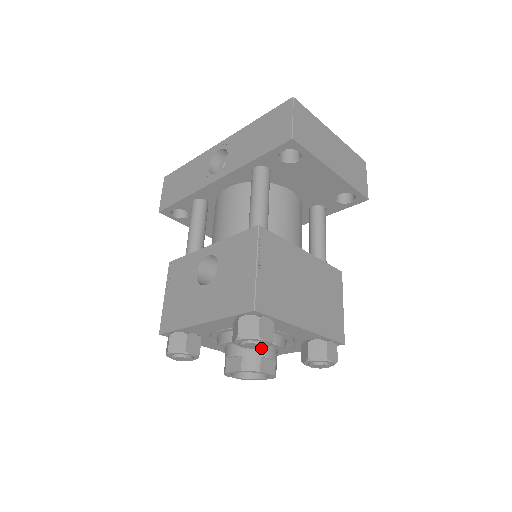
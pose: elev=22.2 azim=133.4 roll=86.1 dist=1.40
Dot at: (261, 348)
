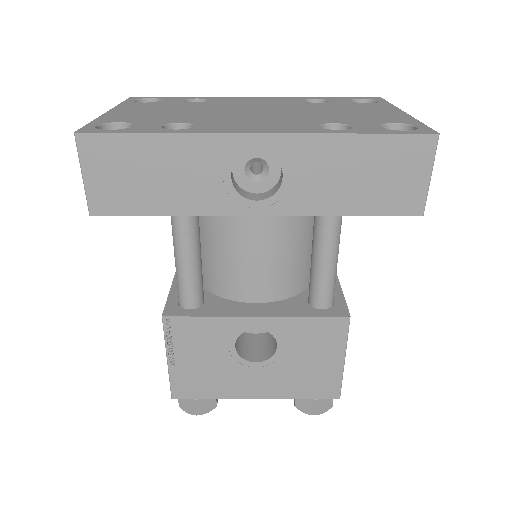
Dot at: occluded
